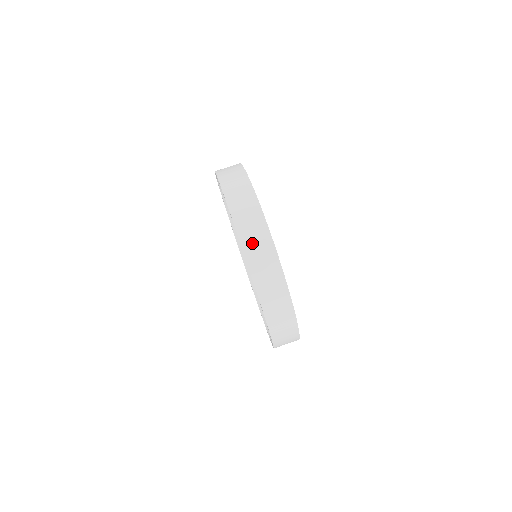
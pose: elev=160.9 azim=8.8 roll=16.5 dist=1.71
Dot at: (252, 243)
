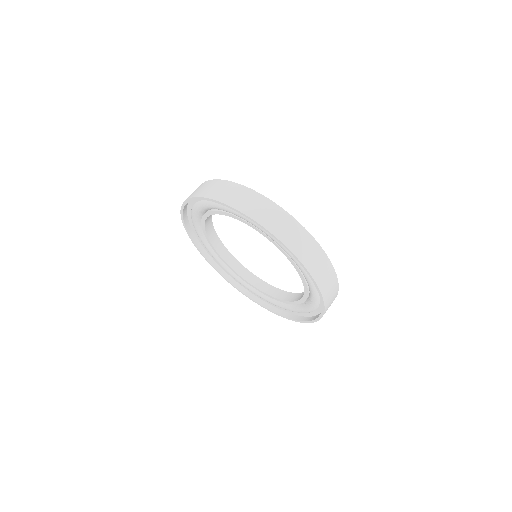
Dot at: (212, 191)
